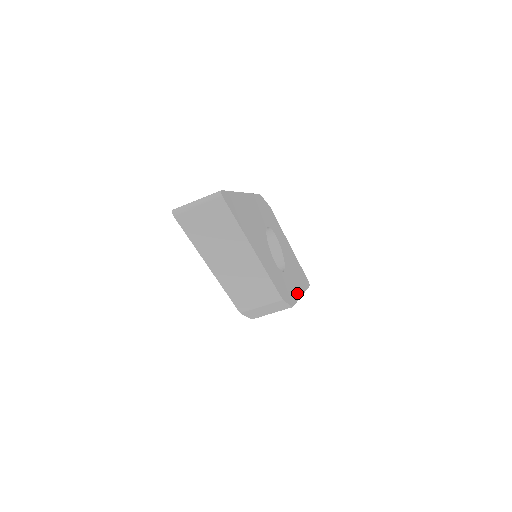
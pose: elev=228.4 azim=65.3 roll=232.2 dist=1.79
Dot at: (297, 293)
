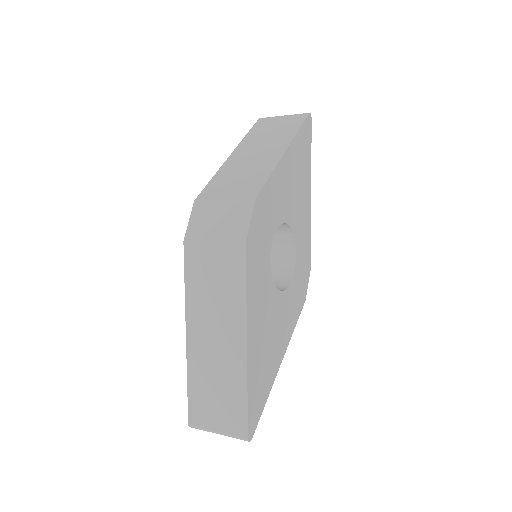
Dot at: (308, 218)
